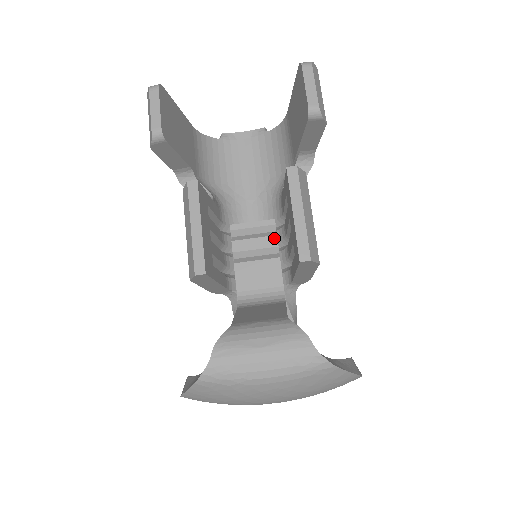
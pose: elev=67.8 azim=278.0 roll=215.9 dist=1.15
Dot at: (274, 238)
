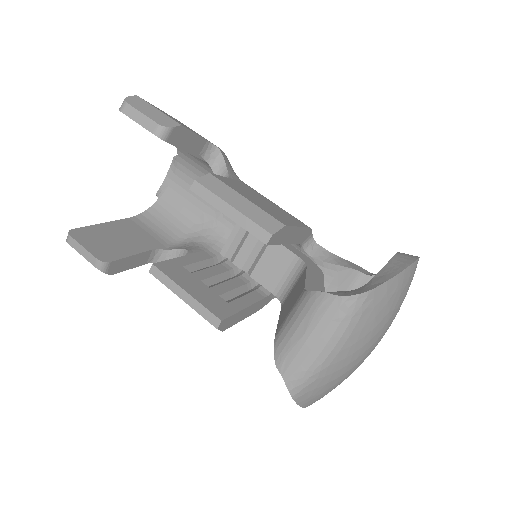
Dot at: occluded
